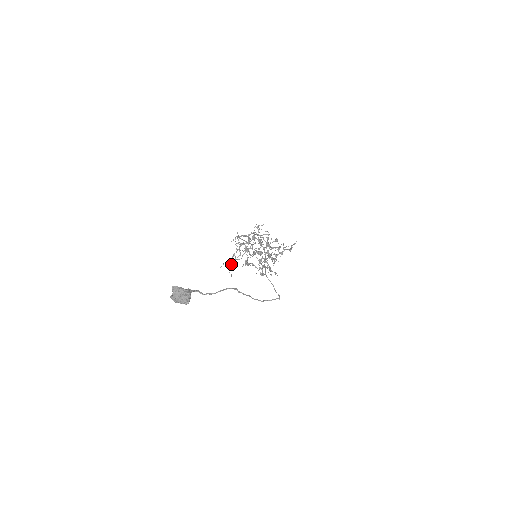
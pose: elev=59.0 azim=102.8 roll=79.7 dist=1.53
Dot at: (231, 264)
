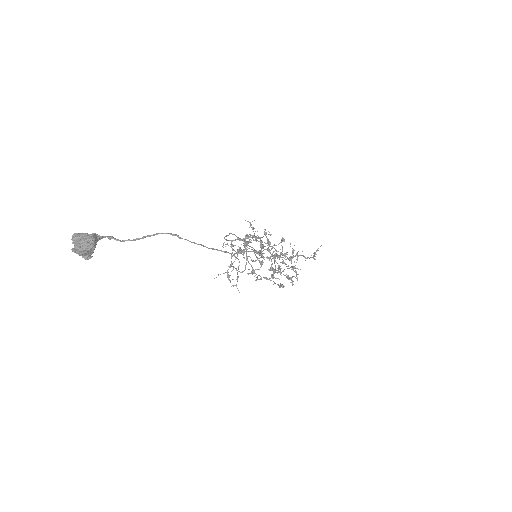
Dot at: (230, 275)
